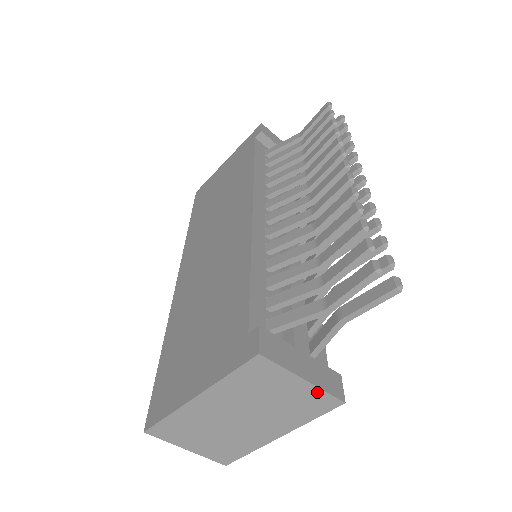
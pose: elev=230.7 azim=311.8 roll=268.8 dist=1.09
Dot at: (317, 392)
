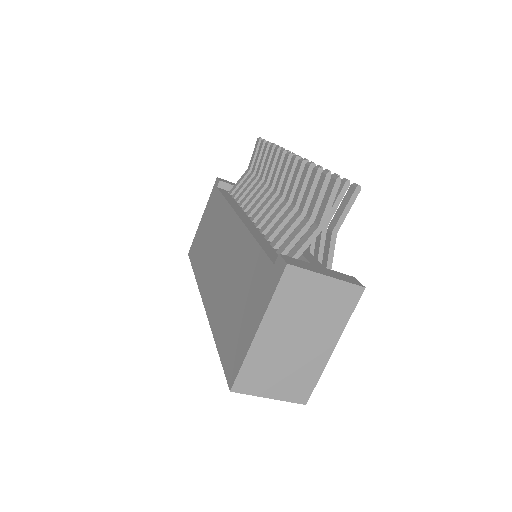
Dot at: (341, 285)
